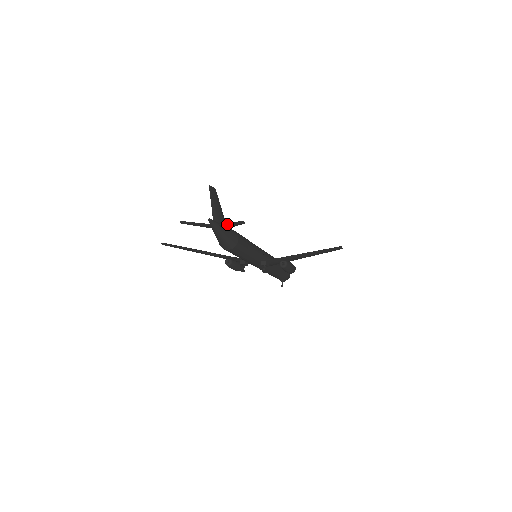
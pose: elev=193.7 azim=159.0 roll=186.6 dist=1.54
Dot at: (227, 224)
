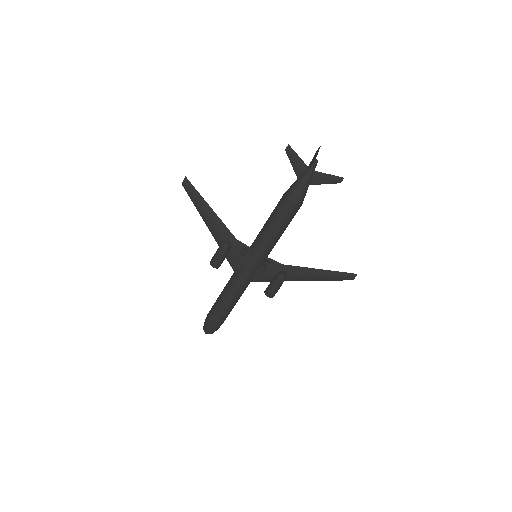
Dot at: (325, 175)
